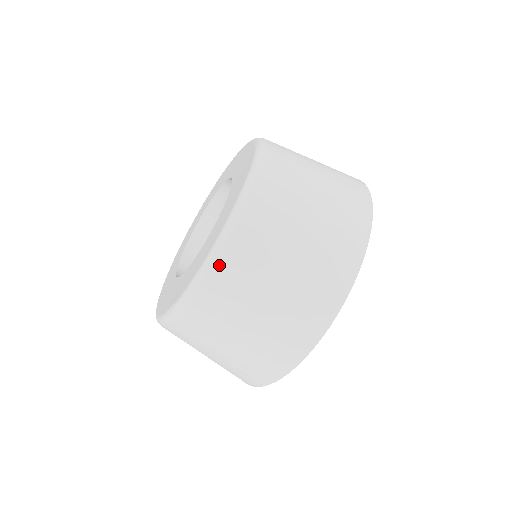
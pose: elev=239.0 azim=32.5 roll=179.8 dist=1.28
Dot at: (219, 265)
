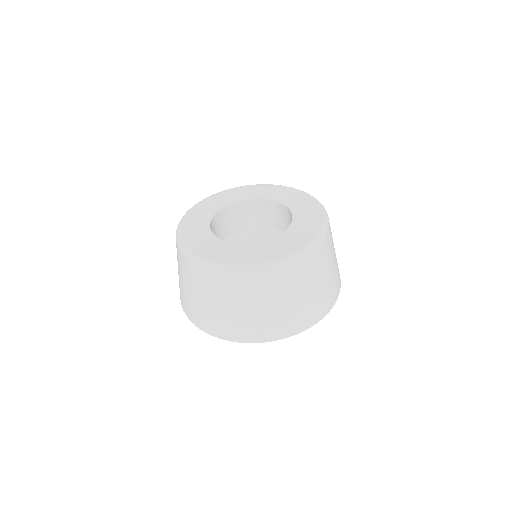
Dot at: (267, 273)
